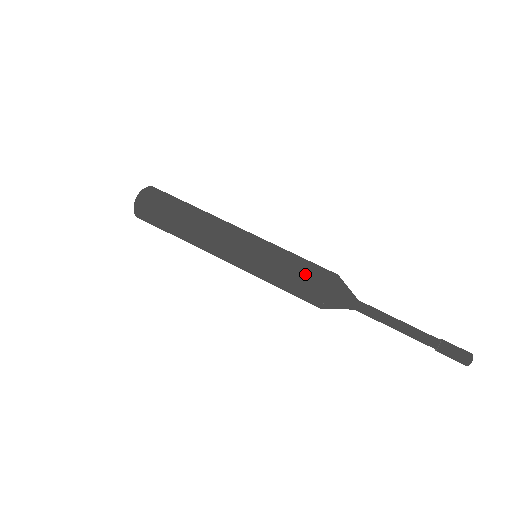
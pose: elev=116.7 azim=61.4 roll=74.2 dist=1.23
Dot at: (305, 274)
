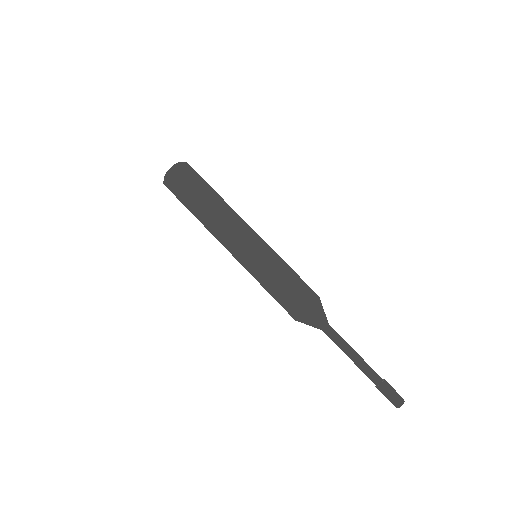
Dot at: (283, 297)
